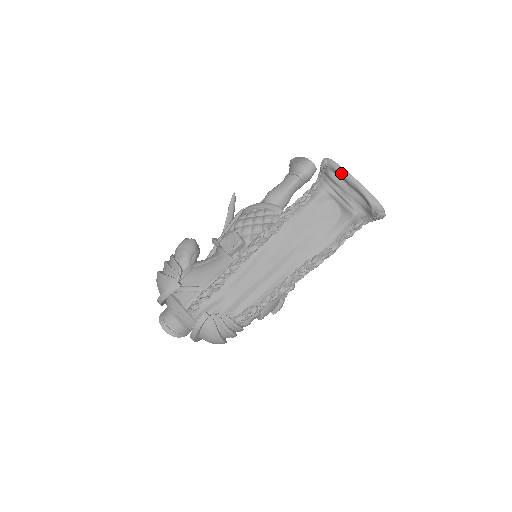
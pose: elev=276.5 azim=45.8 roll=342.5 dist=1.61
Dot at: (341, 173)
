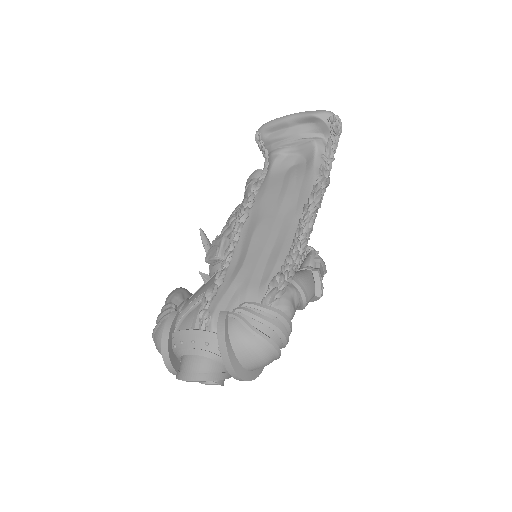
Dot at: (273, 123)
